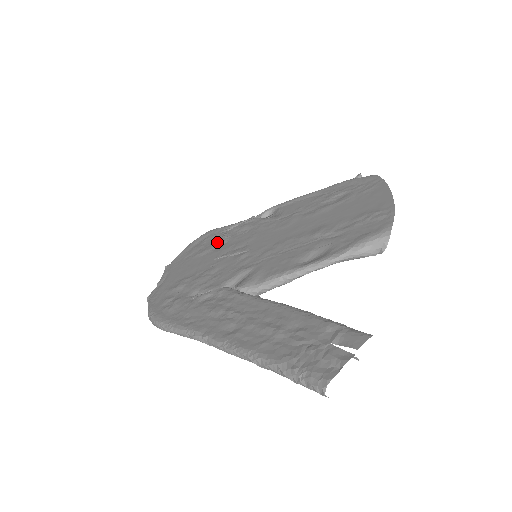
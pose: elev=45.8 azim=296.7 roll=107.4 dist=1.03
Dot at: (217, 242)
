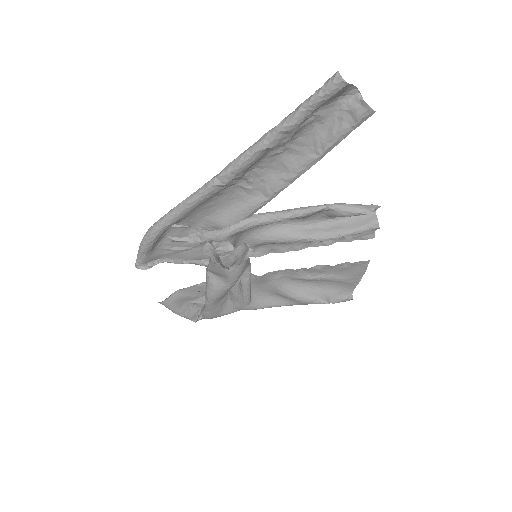
Dot at: occluded
